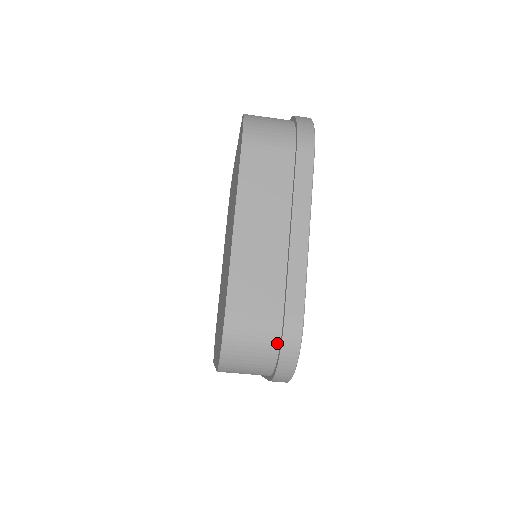
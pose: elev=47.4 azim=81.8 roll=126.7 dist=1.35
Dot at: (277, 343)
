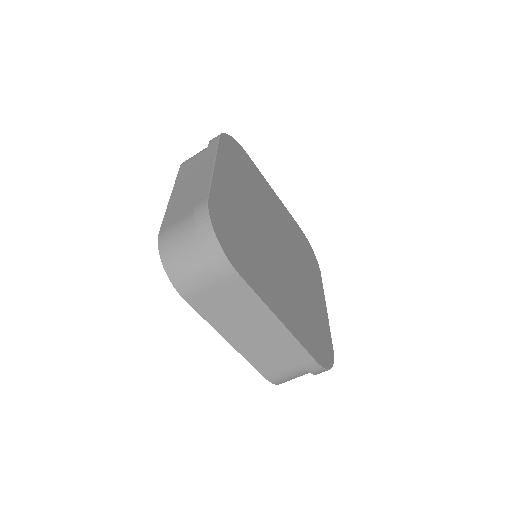
Dot at: (196, 228)
